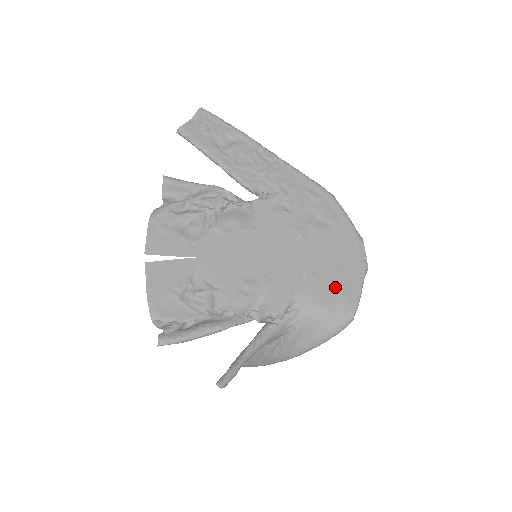
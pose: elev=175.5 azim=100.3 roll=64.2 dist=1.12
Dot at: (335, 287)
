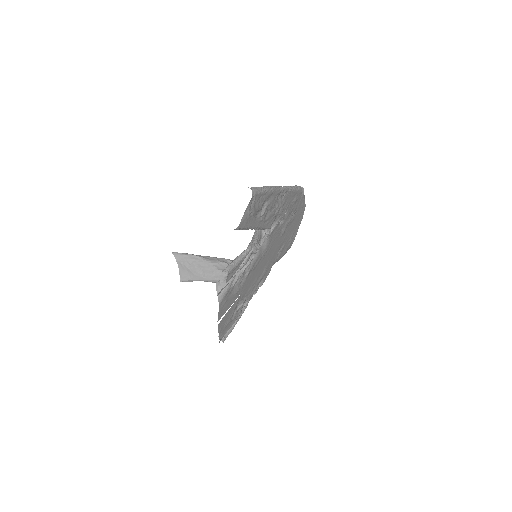
Dot at: (289, 243)
